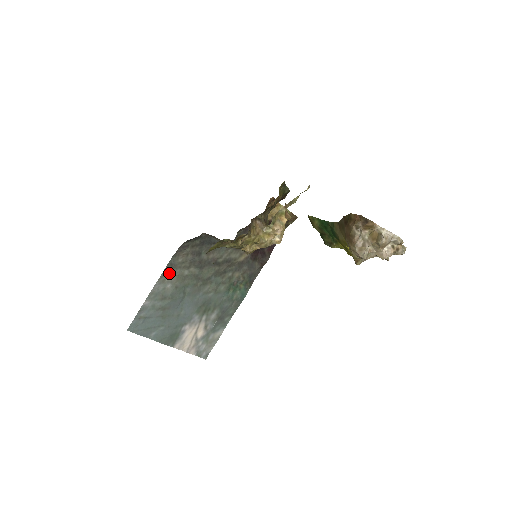
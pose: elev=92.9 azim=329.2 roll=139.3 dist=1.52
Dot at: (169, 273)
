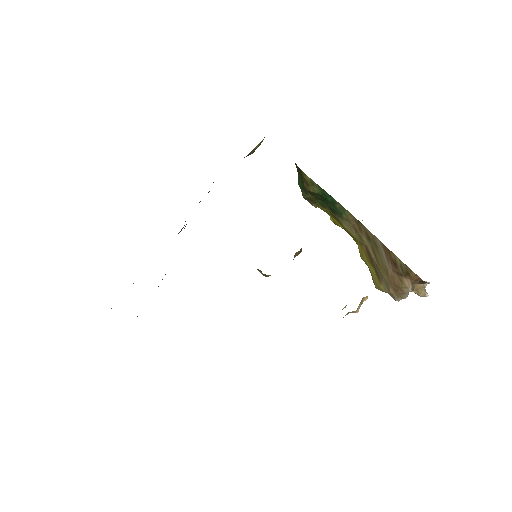
Dot at: occluded
